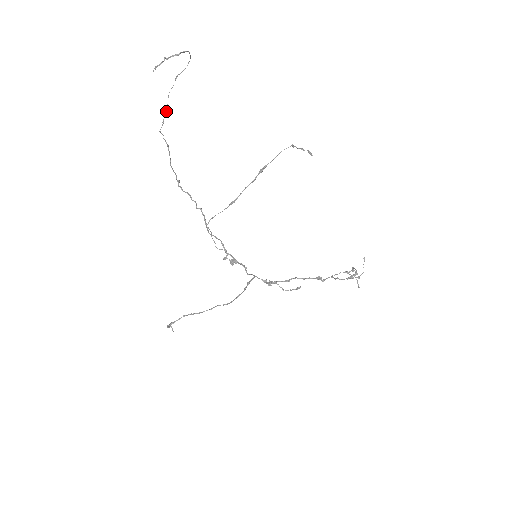
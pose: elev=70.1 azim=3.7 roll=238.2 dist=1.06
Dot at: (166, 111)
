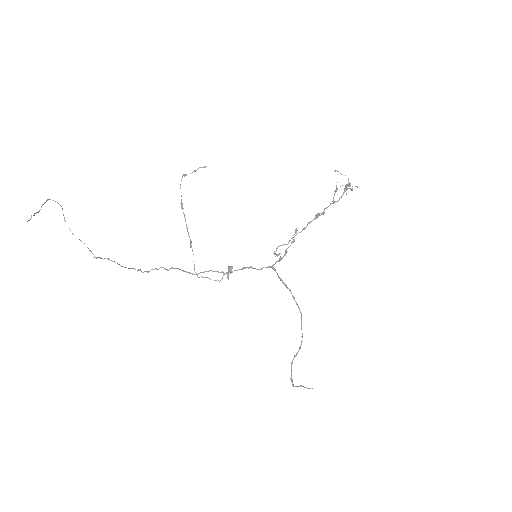
Dot at: occluded
